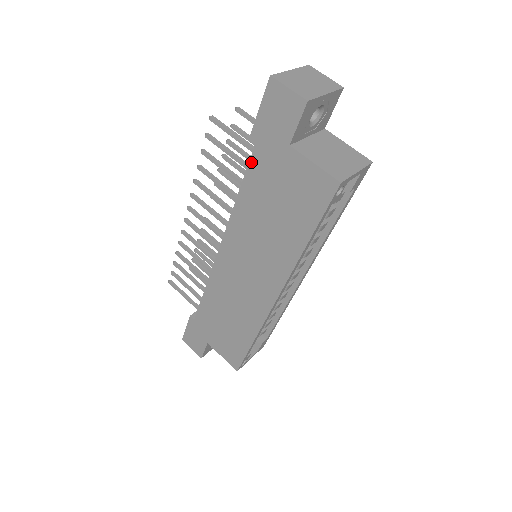
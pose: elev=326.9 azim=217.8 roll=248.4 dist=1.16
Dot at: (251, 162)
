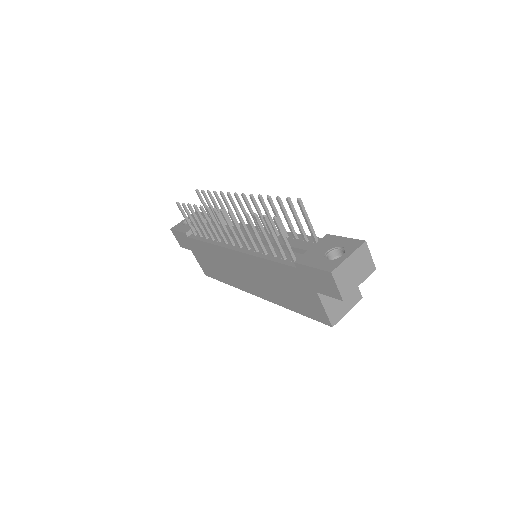
Dot at: (287, 266)
